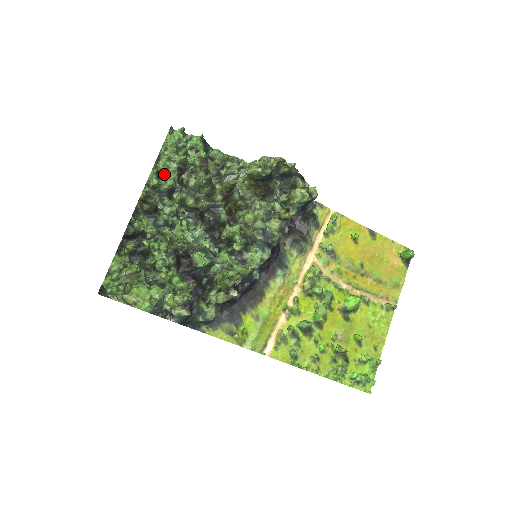
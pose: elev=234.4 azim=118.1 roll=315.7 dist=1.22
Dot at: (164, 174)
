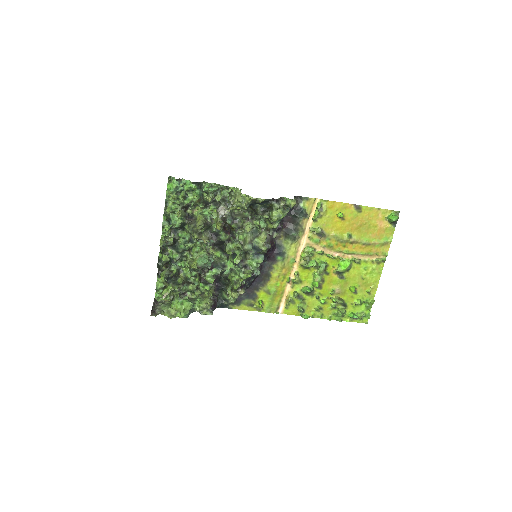
Dot at: (174, 213)
